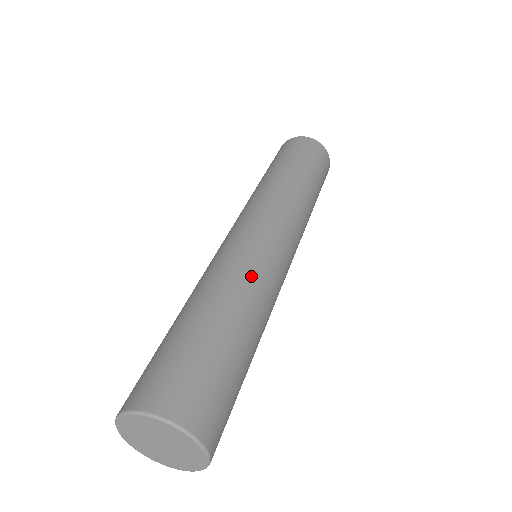
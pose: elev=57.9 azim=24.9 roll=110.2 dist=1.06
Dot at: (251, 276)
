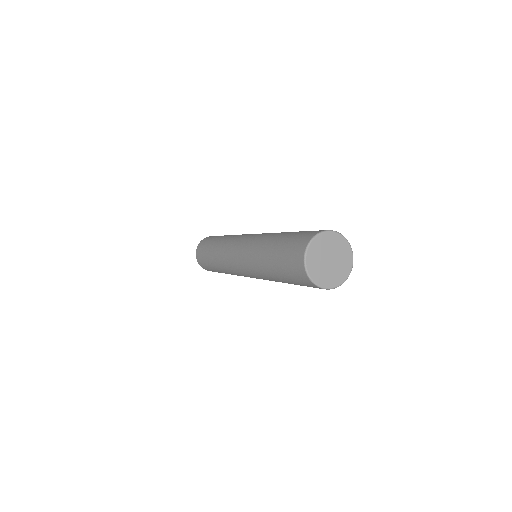
Dot at: occluded
